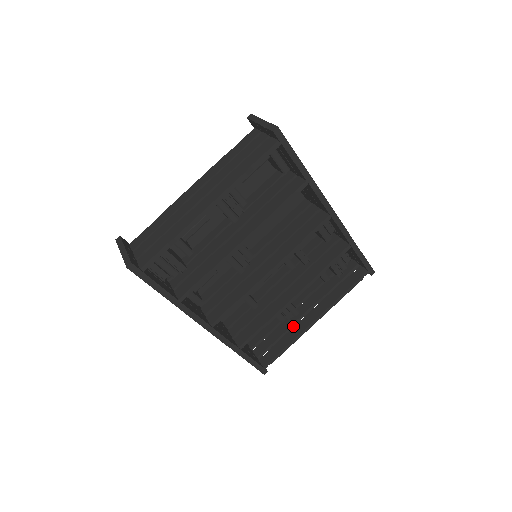
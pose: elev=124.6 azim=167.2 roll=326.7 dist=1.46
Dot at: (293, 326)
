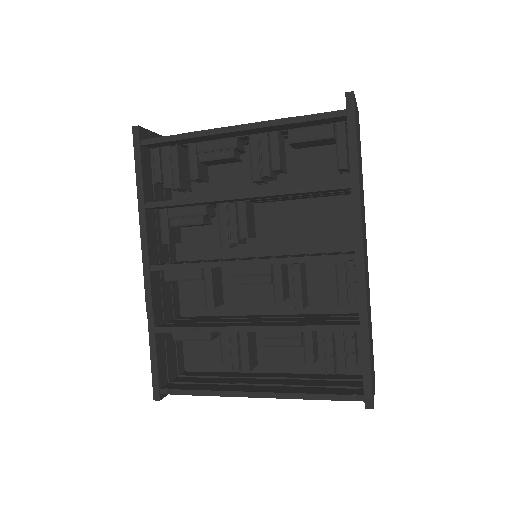
Dot at: occluded
